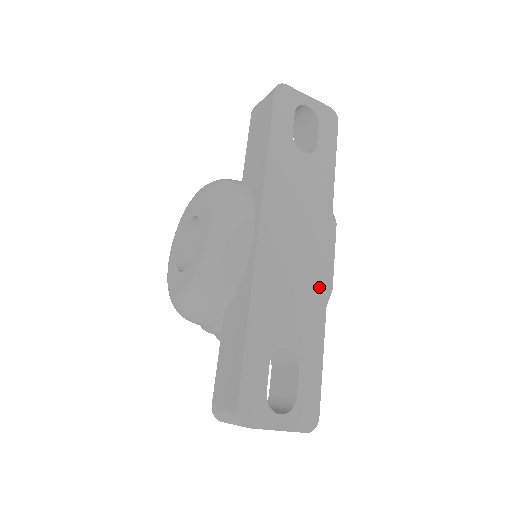
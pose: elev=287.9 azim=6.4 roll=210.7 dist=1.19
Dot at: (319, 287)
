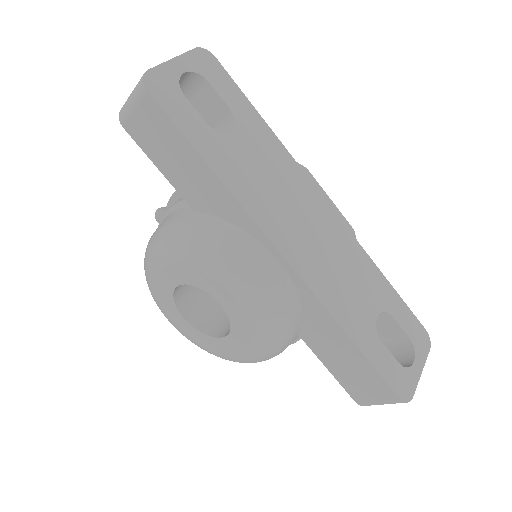
Dot at: (348, 241)
